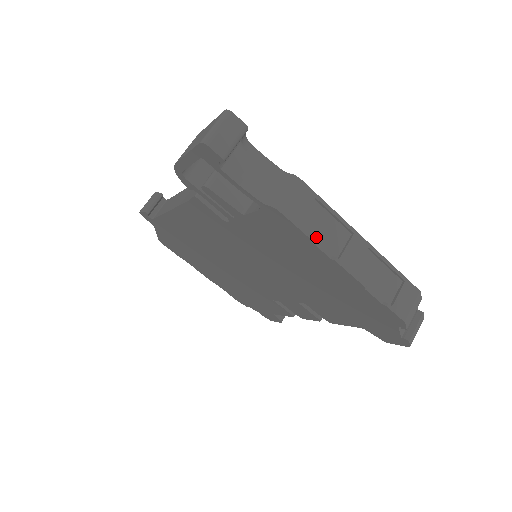
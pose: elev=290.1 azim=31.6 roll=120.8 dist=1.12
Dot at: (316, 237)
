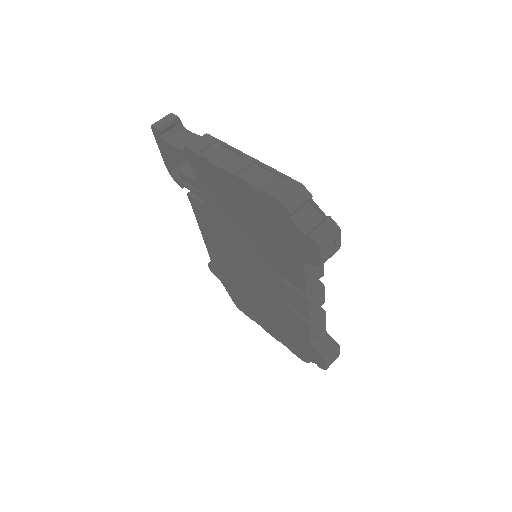
Dot at: (212, 159)
